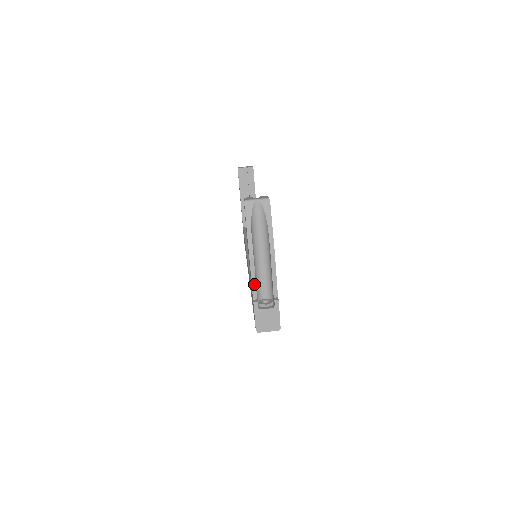
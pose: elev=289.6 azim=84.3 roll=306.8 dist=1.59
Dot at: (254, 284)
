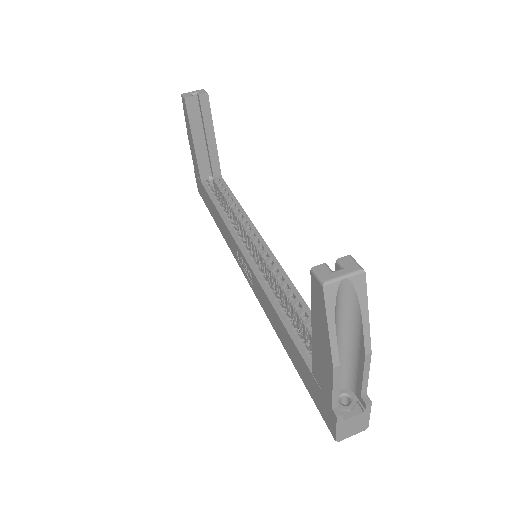
Dot at: (336, 392)
